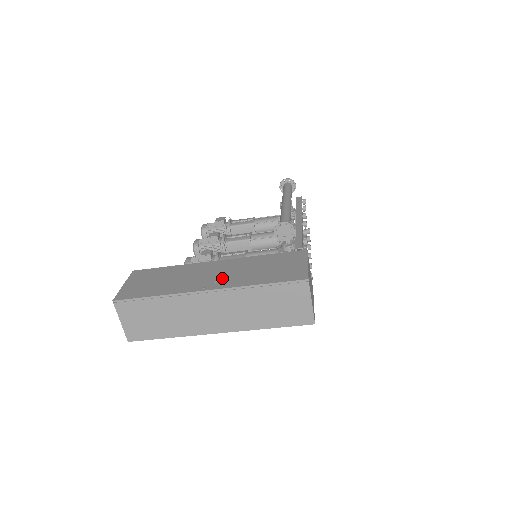
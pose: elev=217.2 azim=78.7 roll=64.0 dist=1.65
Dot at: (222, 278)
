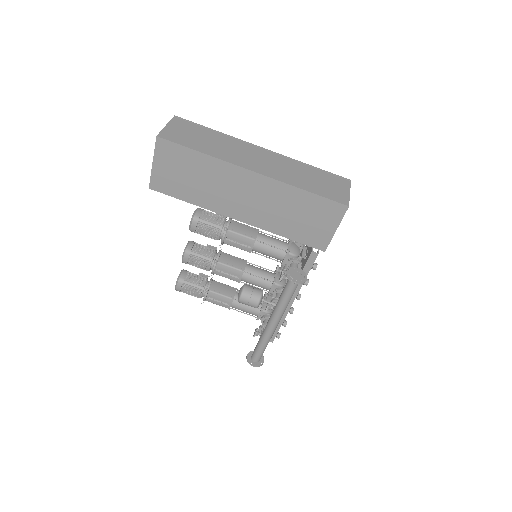
Dot at: occluded
